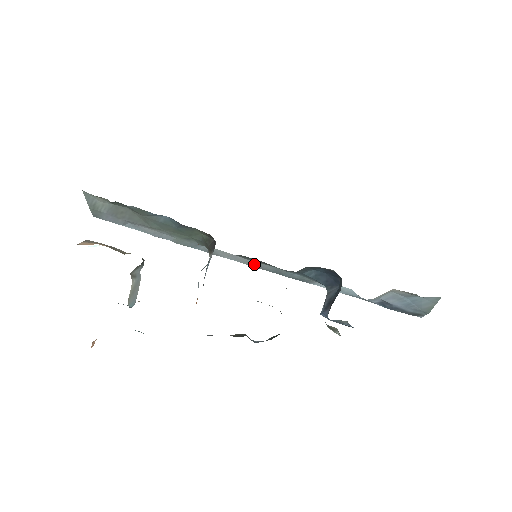
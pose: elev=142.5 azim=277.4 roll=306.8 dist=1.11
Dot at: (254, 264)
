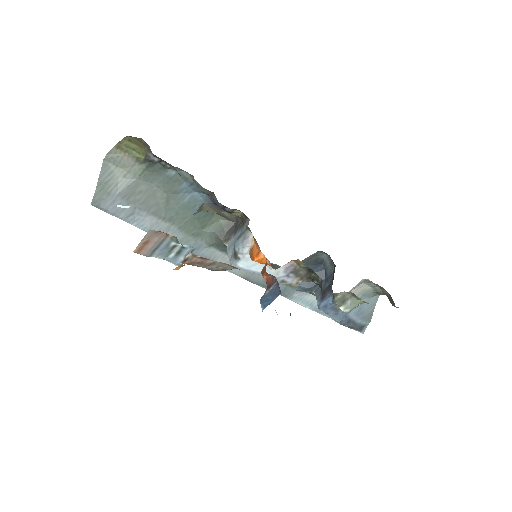
Dot at: (248, 273)
